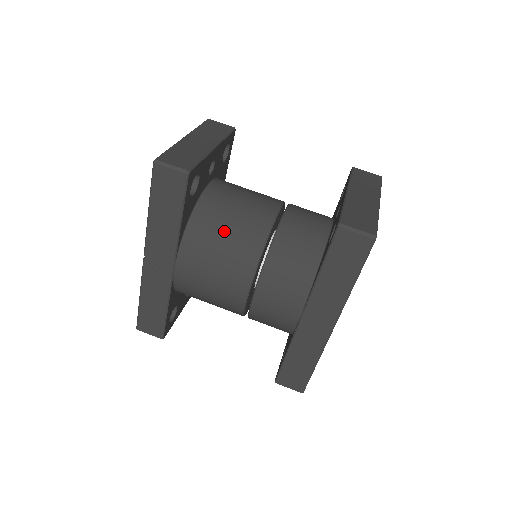
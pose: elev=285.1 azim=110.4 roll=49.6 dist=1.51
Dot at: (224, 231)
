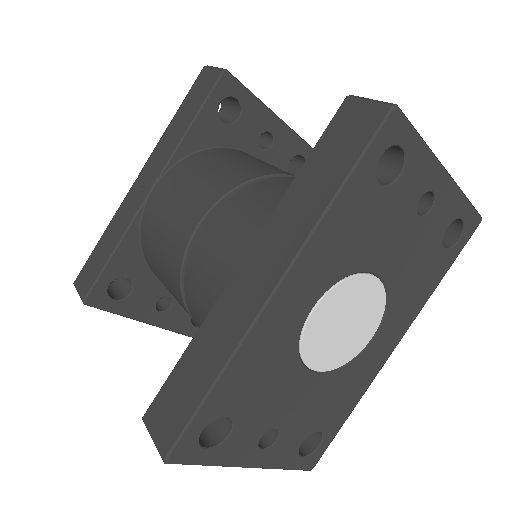
Dot at: (227, 161)
